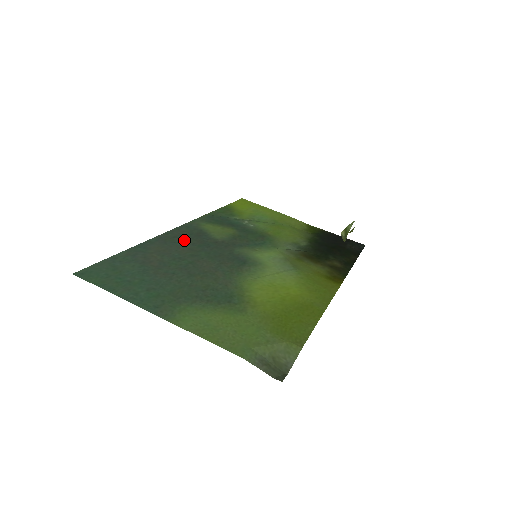
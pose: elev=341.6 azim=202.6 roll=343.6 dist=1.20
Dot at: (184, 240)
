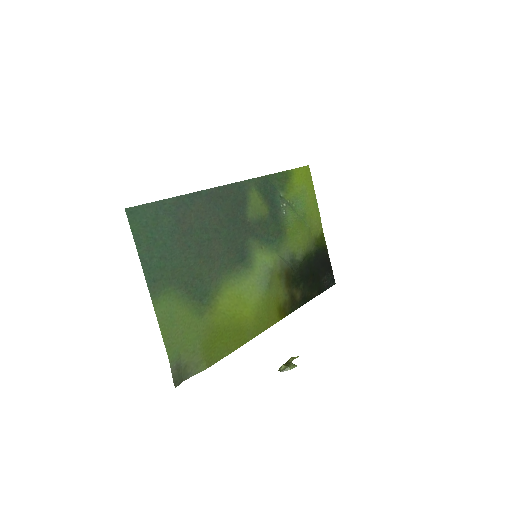
Dot at: (225, 206)
